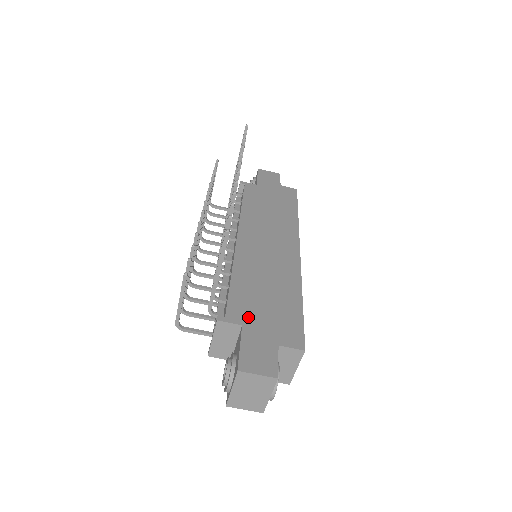
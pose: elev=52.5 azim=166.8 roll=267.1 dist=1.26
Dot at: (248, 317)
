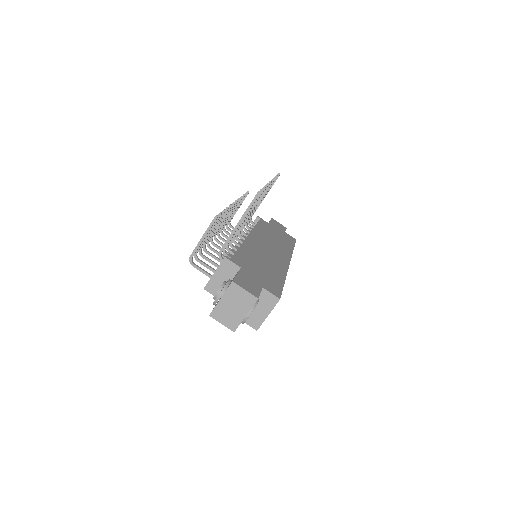
Dot at: (246, 267)
